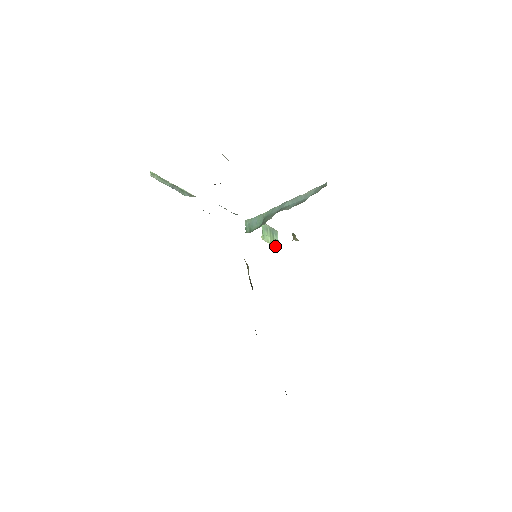
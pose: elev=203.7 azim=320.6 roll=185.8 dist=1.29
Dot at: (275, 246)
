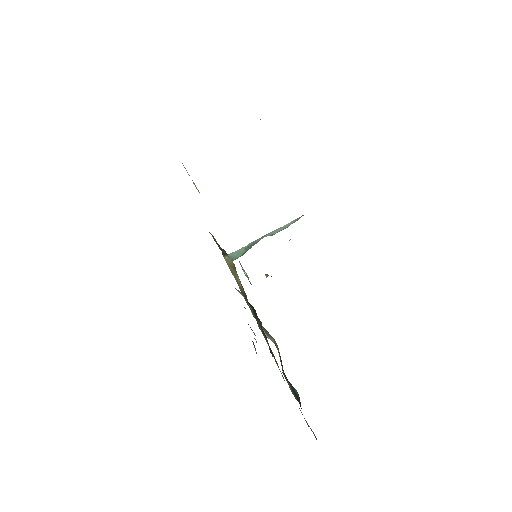
Dot at: (250, 283)
